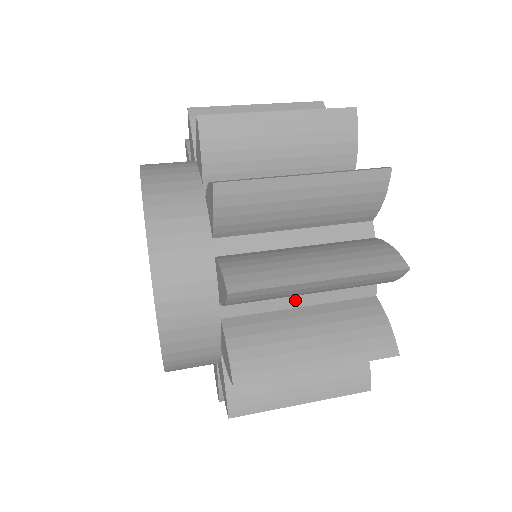
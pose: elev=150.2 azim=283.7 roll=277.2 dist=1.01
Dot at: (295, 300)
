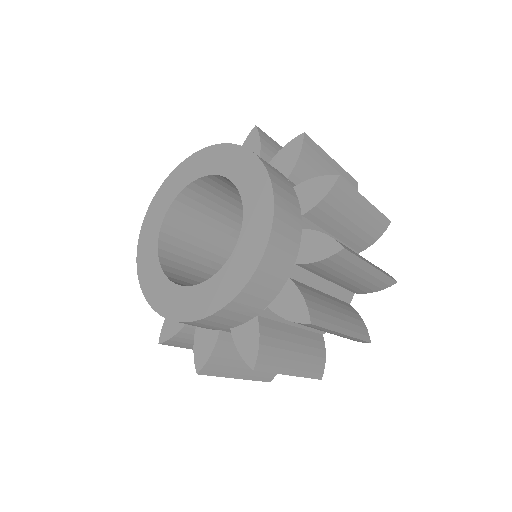
Dot at: occluded
